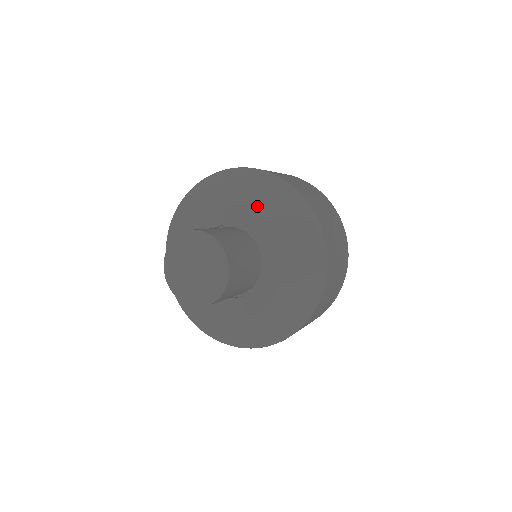
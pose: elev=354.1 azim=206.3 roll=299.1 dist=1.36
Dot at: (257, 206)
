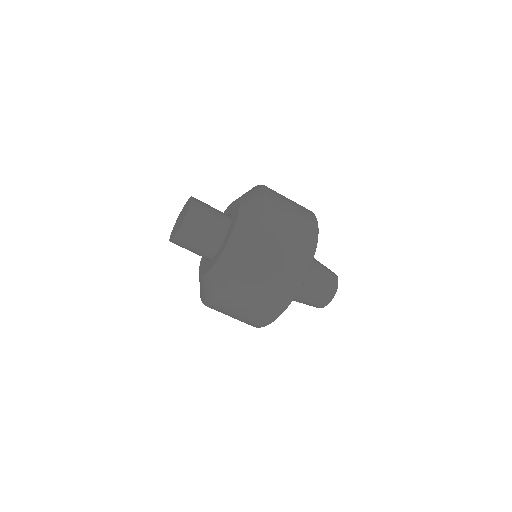
Dot at: (242, 203)
